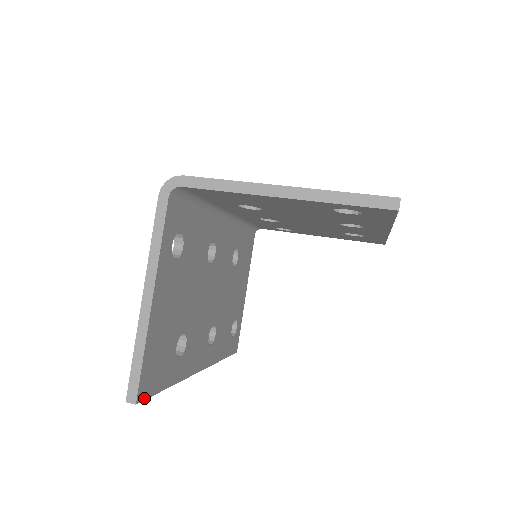
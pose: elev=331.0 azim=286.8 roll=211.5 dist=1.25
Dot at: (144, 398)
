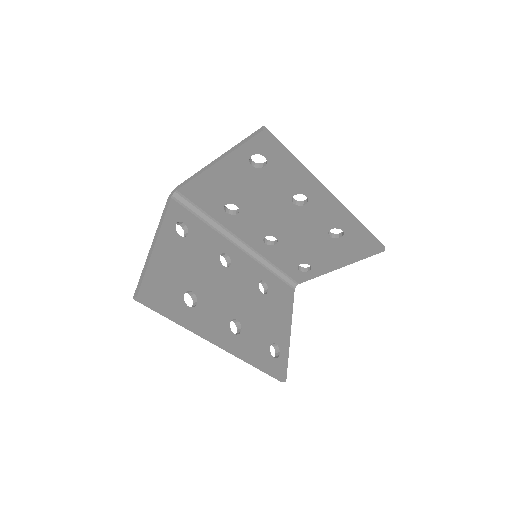
Dot at: (146, 301)
